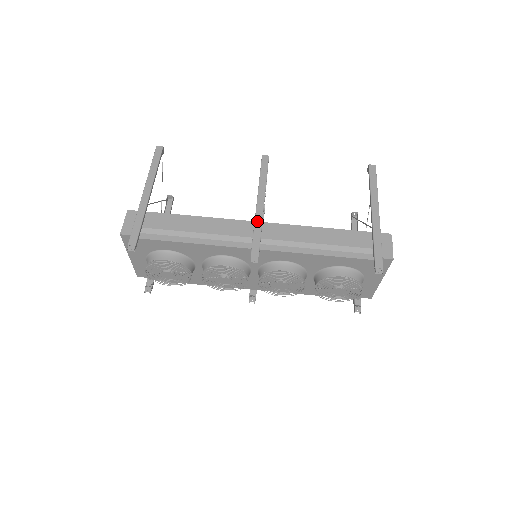
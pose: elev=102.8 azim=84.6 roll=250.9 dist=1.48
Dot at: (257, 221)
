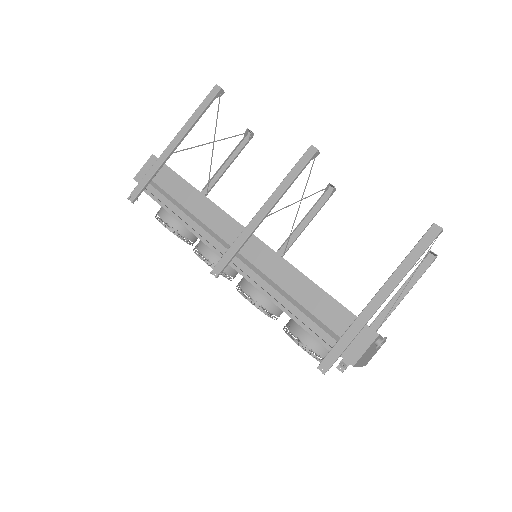
Dot at: (245, 231)
